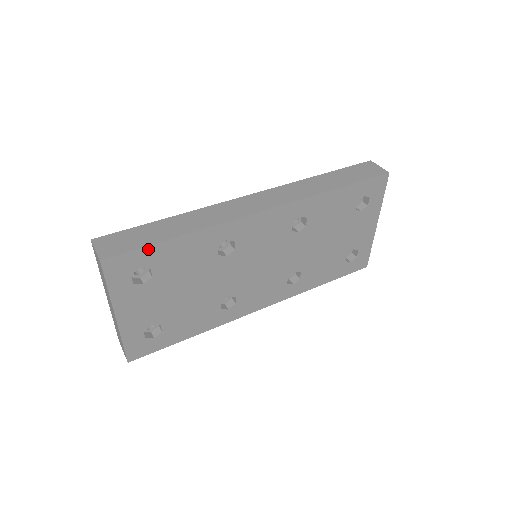
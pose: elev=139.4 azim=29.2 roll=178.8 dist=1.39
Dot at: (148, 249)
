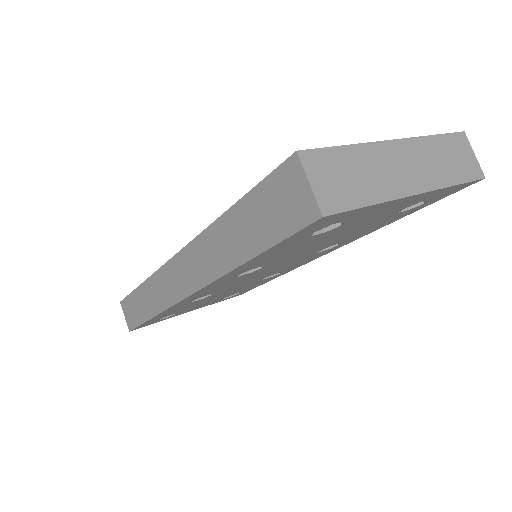
Dot at: (144, 323)
